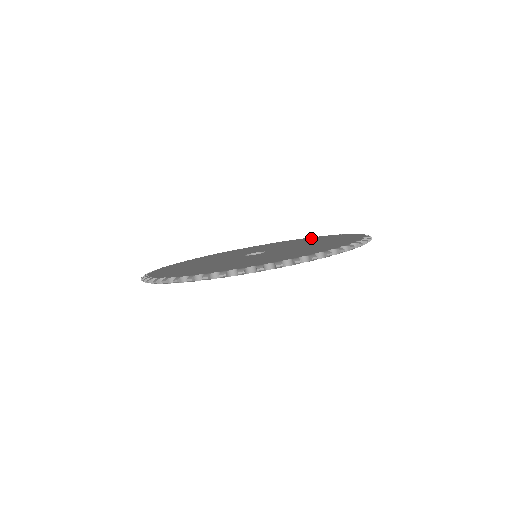
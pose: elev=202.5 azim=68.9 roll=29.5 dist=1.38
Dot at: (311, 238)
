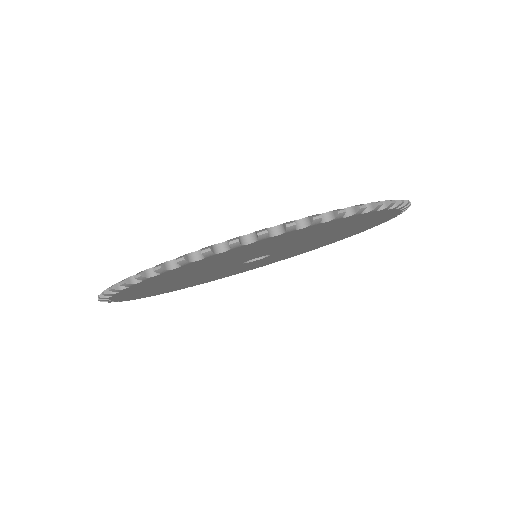
Dot at: occluded
